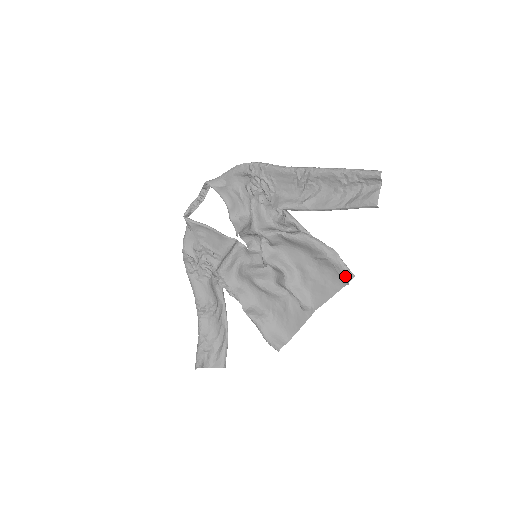
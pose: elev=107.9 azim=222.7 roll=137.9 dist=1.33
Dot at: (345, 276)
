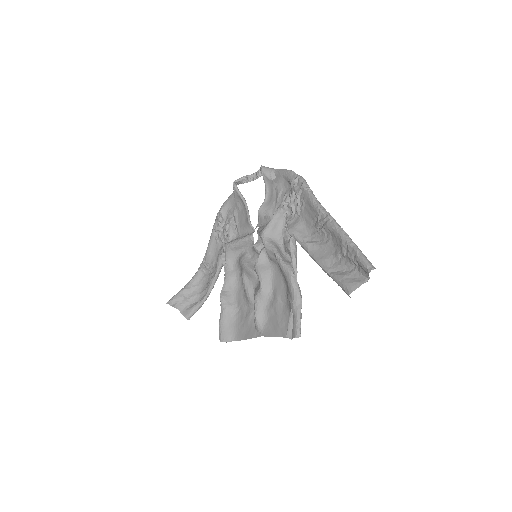
Dot at: (293, 330)
